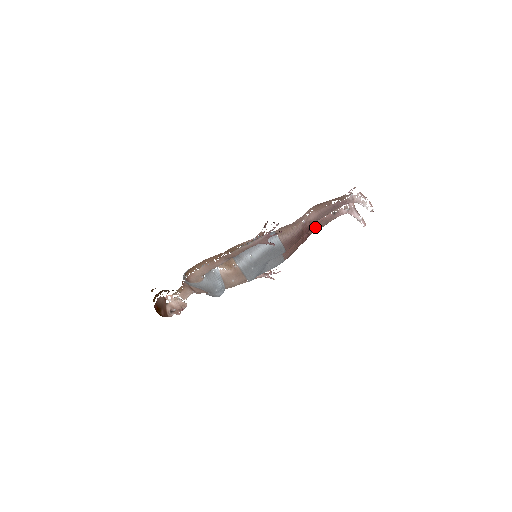
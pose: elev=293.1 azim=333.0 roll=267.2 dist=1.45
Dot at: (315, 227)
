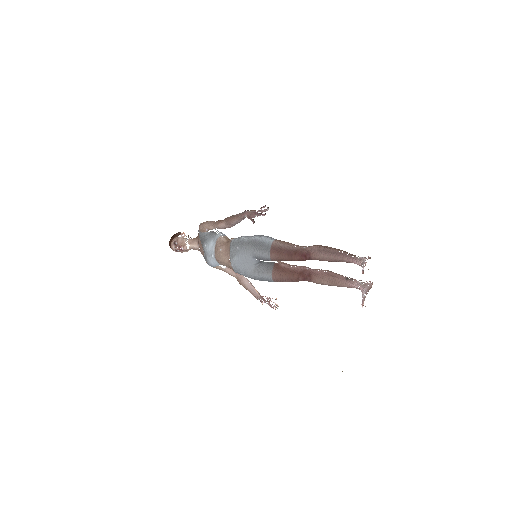
Dot at: (321, 276)
